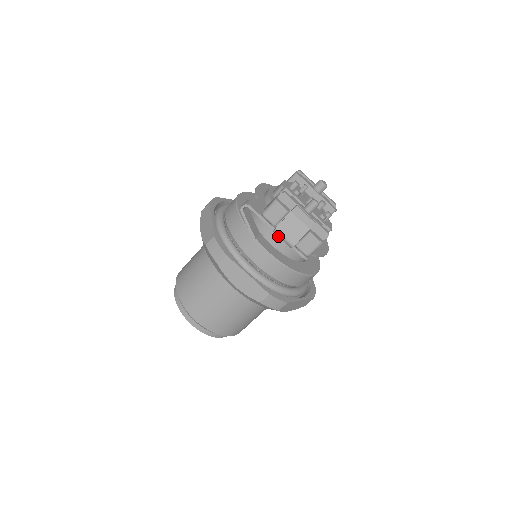
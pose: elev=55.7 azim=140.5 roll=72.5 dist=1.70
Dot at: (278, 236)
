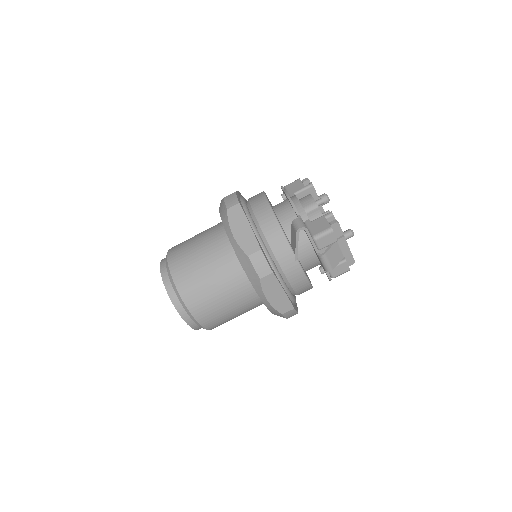
Dot at: (321, 260)
